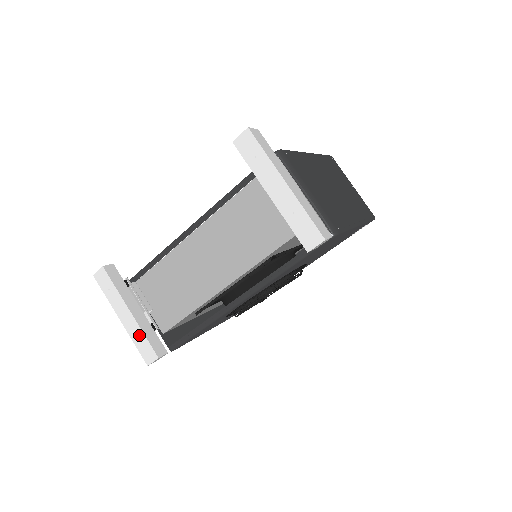
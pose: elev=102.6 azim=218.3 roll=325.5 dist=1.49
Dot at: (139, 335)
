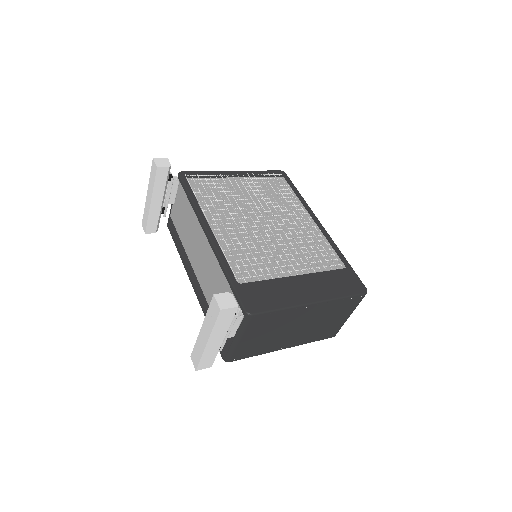
Dot at: (147, 214)
